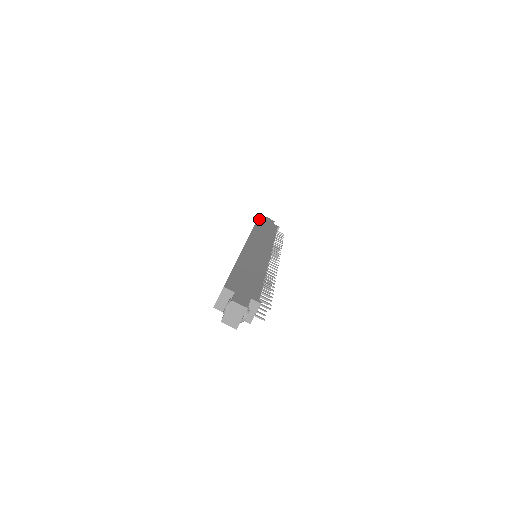
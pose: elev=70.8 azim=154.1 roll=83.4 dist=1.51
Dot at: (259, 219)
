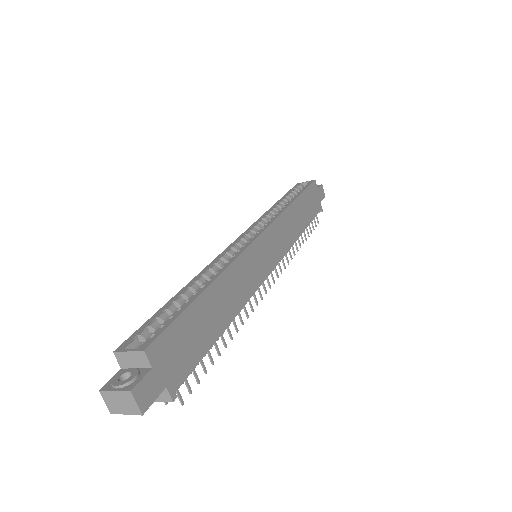
Dot at: (311, 186)
